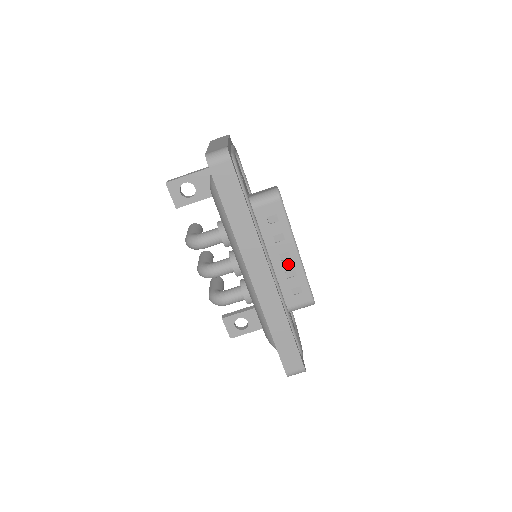
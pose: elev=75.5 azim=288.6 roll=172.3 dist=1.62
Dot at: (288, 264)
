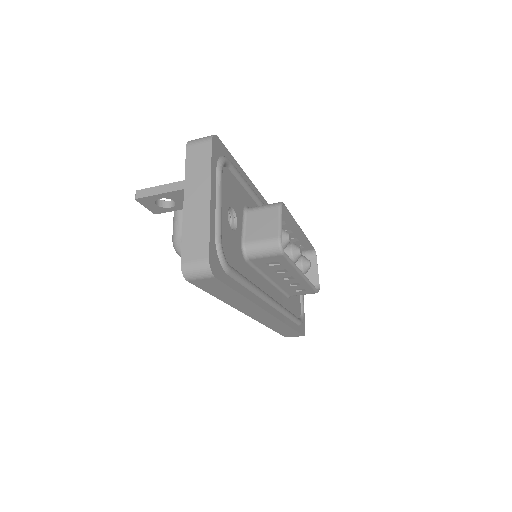
Dot at: (291, 281)
